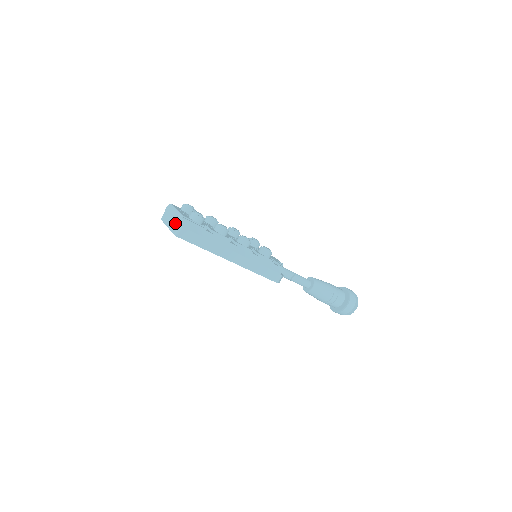
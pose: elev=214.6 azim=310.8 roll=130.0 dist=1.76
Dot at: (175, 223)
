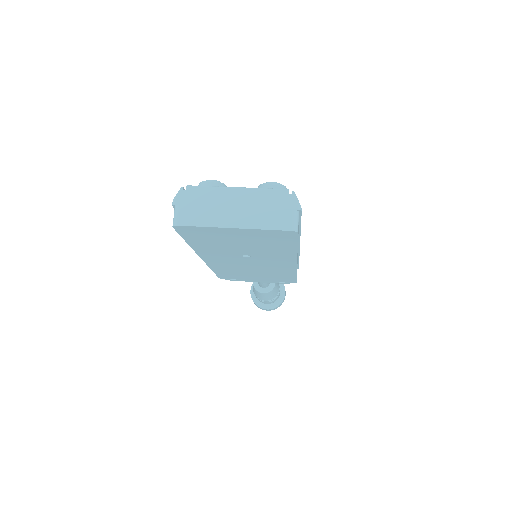
Dot at: (269, 210)
